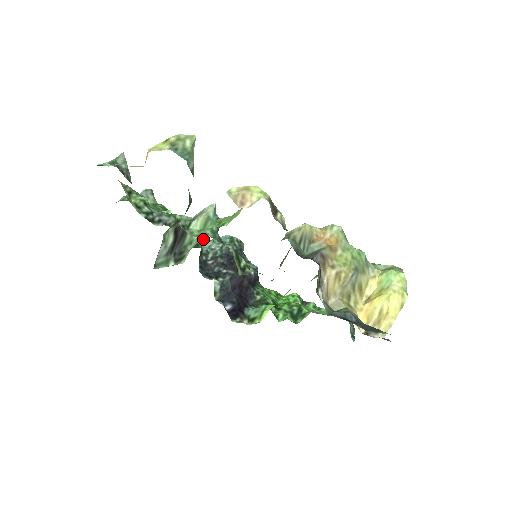
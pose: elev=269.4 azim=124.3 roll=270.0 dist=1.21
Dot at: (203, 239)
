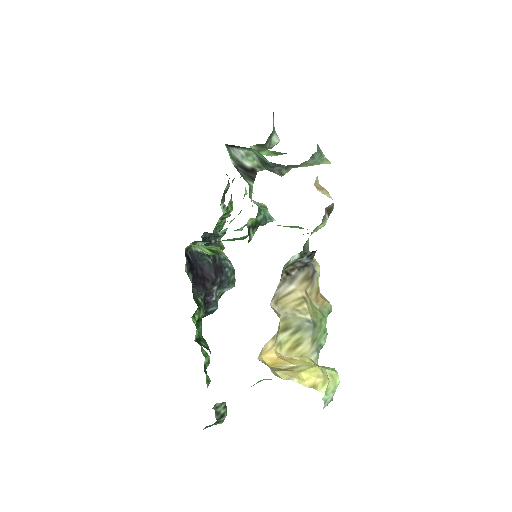
Dot at: occluded
